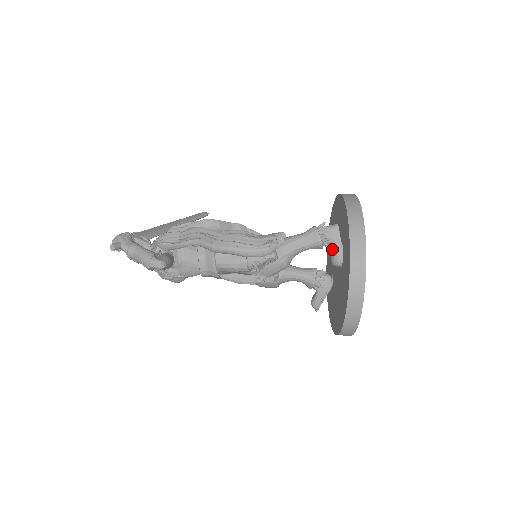
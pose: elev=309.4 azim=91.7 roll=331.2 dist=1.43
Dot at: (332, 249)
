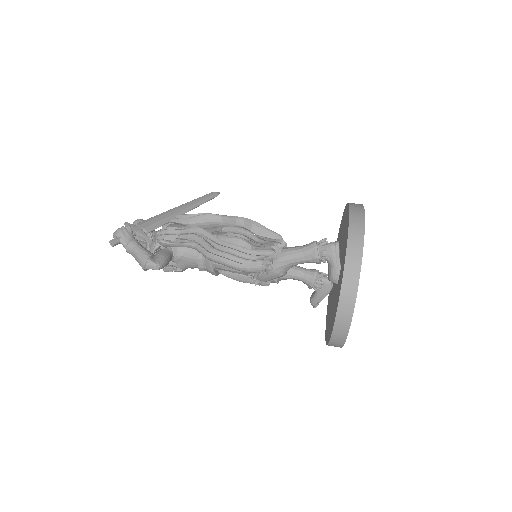
Dot at: (330, 266)
